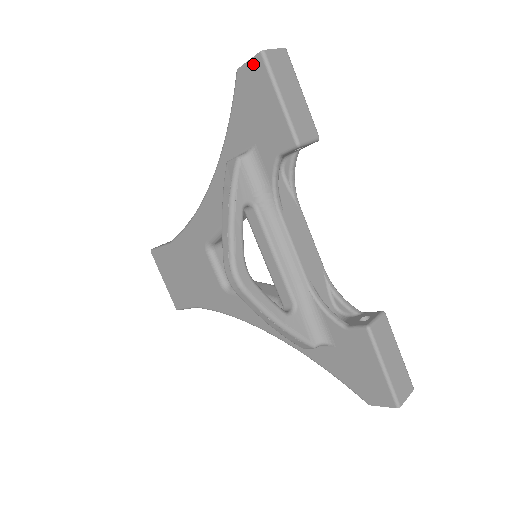
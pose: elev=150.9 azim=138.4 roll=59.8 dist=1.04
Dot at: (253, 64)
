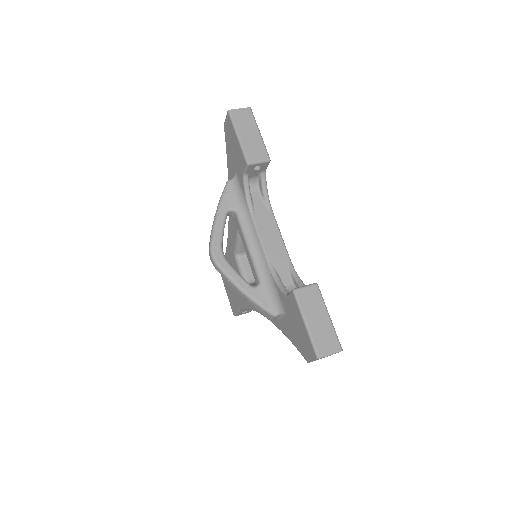
Dot at: (227, 120)
